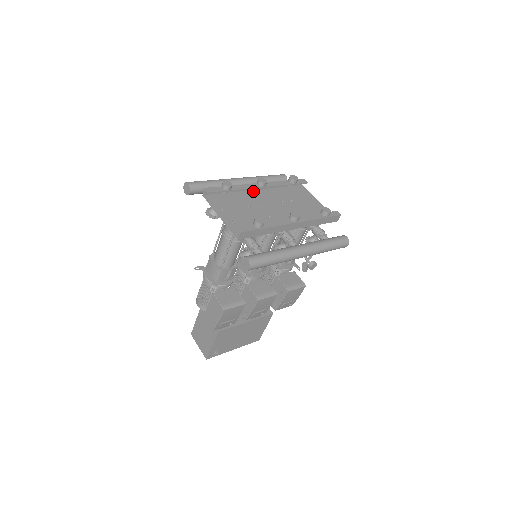
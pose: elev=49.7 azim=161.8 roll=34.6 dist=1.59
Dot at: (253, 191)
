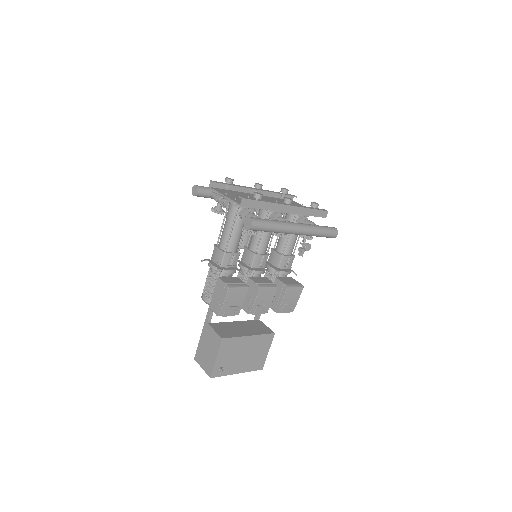
Dot at: (251, 194)
